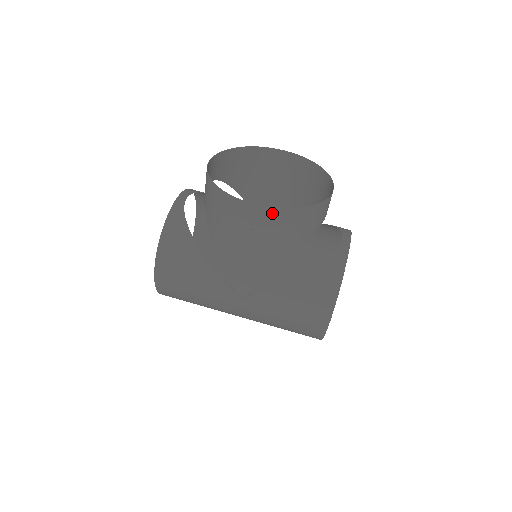
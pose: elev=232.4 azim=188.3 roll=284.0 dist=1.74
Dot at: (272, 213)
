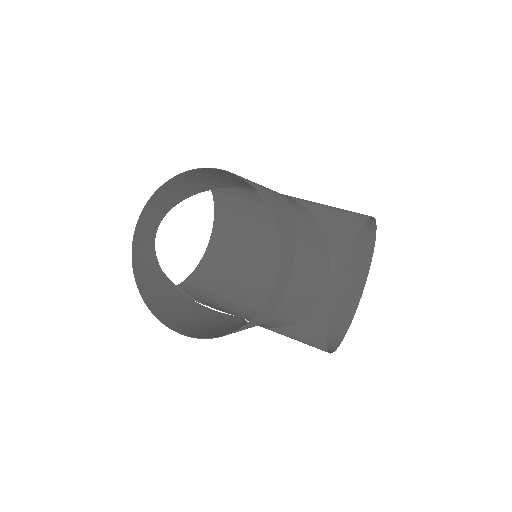
Dot at: (201, 337)
